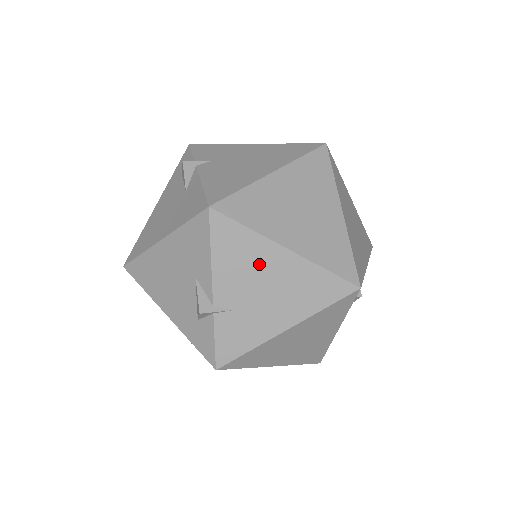
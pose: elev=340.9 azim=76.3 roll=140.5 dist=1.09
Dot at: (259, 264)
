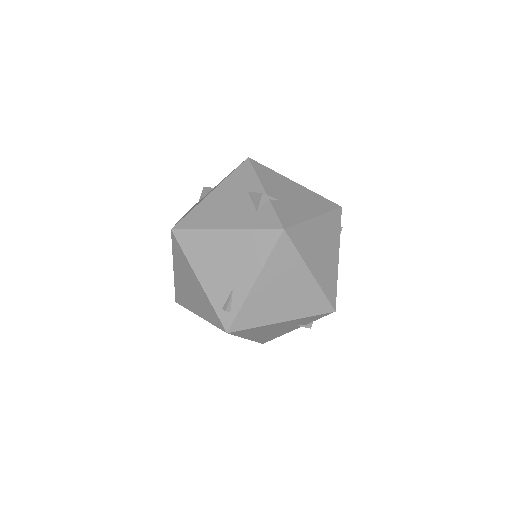
Dot at: (284, 185)
